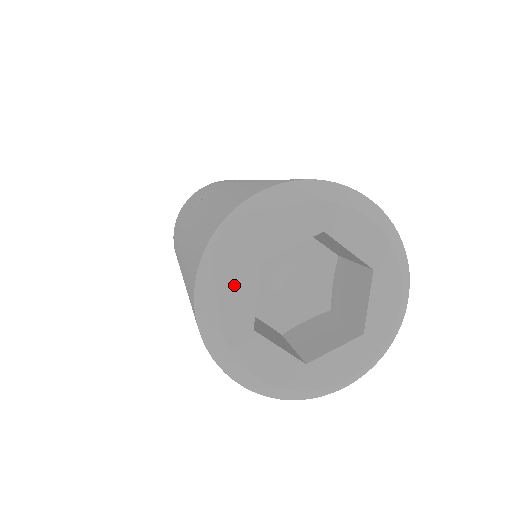
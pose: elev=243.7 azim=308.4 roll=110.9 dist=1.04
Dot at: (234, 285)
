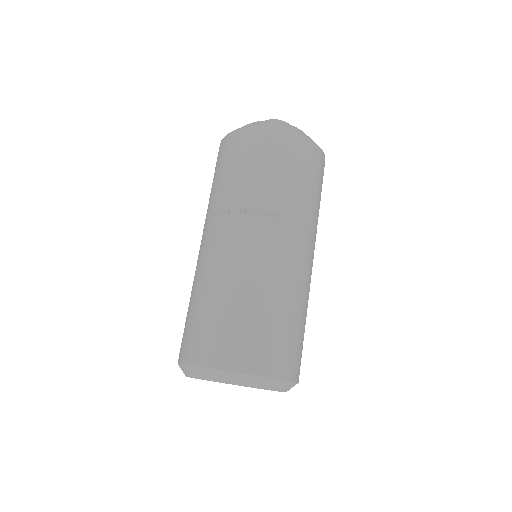
Dot at: occluded
